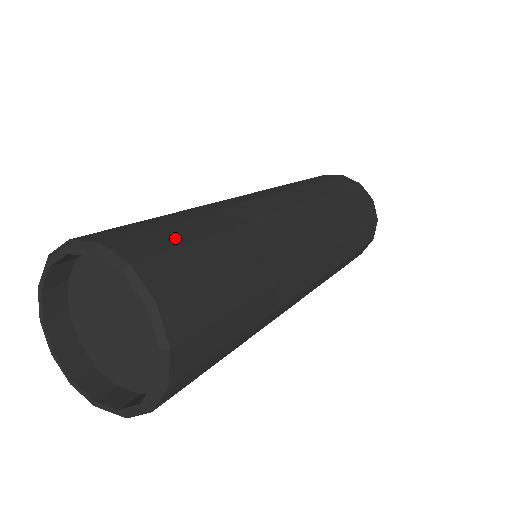
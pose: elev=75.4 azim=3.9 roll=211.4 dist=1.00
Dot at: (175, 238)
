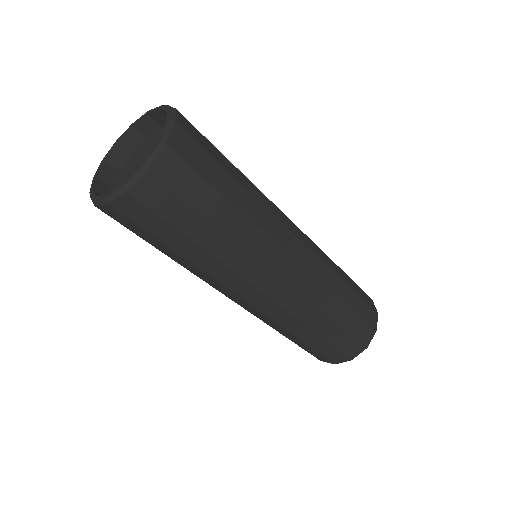
Dot at: (207, 171)
